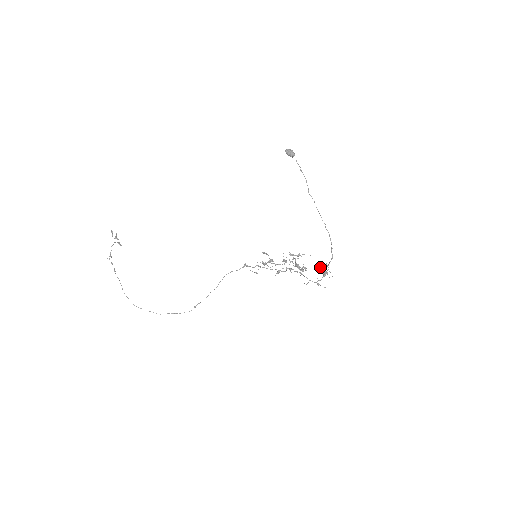
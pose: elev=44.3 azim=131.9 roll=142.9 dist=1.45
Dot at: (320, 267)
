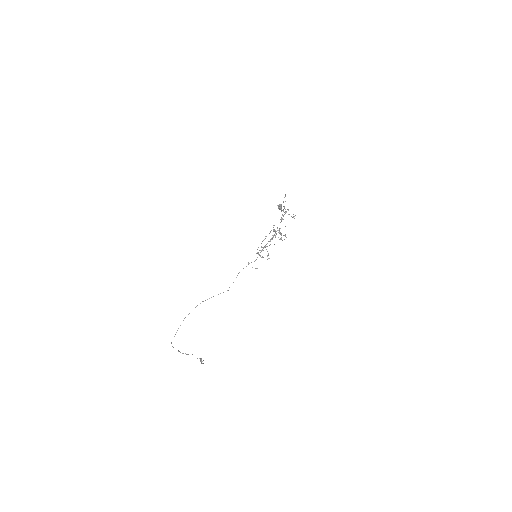
Dot at: occluded
